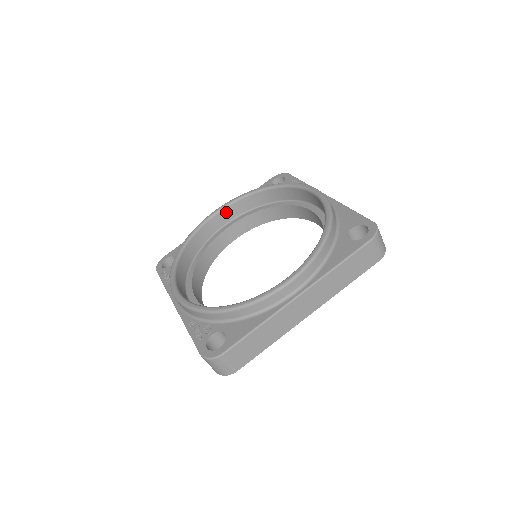
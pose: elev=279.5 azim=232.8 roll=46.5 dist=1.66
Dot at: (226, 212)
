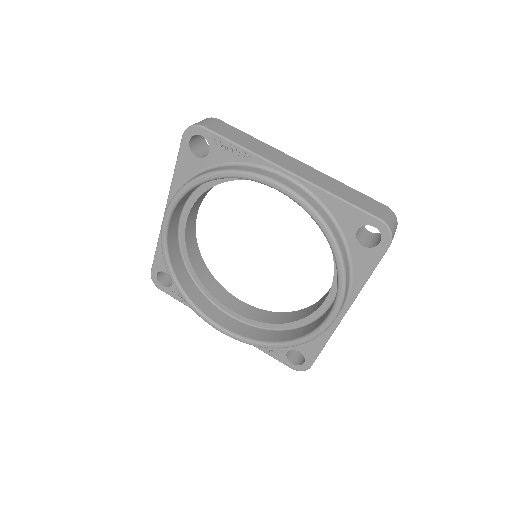
Dot at: (174, 214)
